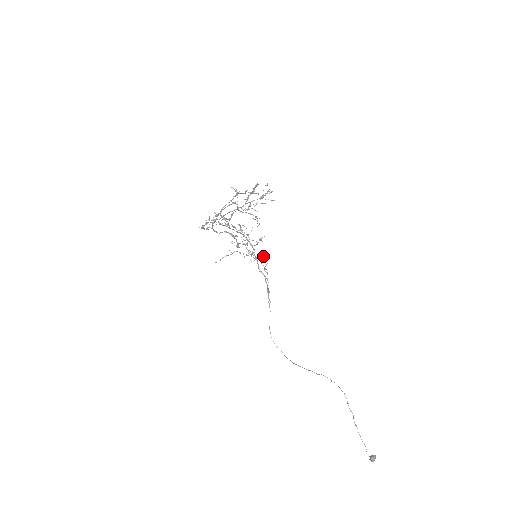
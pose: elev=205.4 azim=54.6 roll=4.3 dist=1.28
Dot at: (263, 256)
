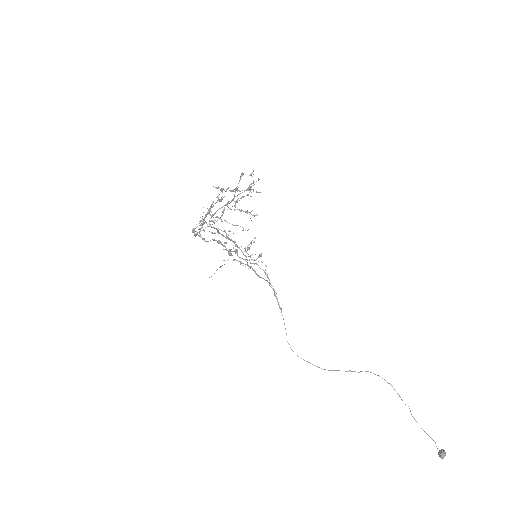
Dot at: (258, 261)
